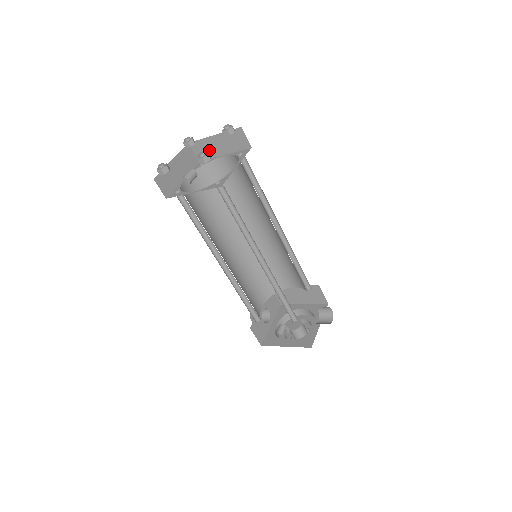
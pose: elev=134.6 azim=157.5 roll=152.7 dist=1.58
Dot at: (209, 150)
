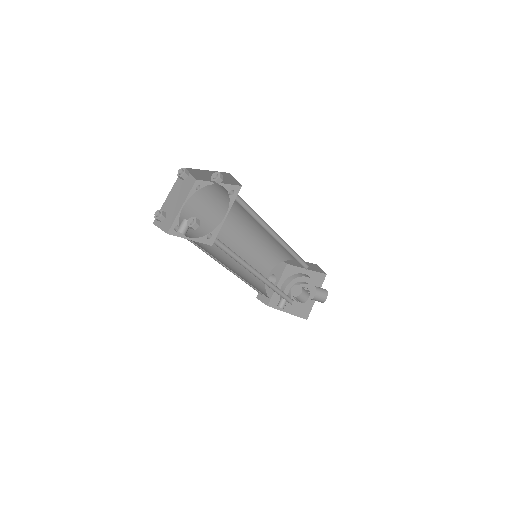
Dot at: (203, 176)
